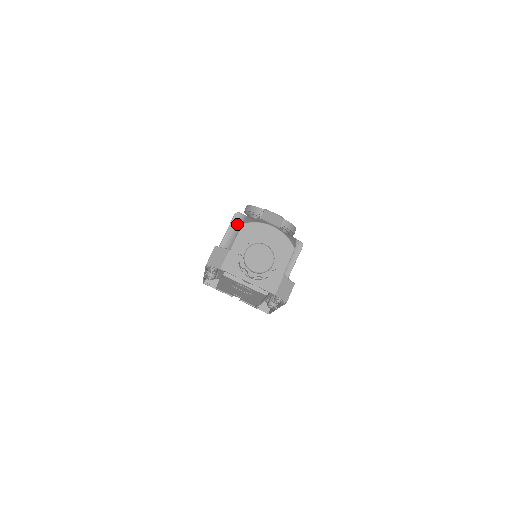
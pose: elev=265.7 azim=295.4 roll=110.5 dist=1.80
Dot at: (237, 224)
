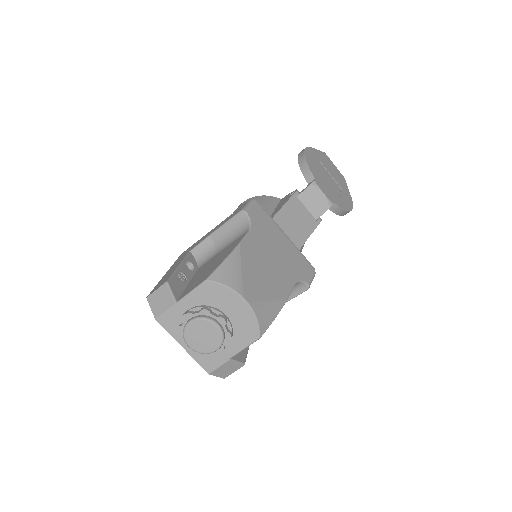
Dot at: (237, 226)
